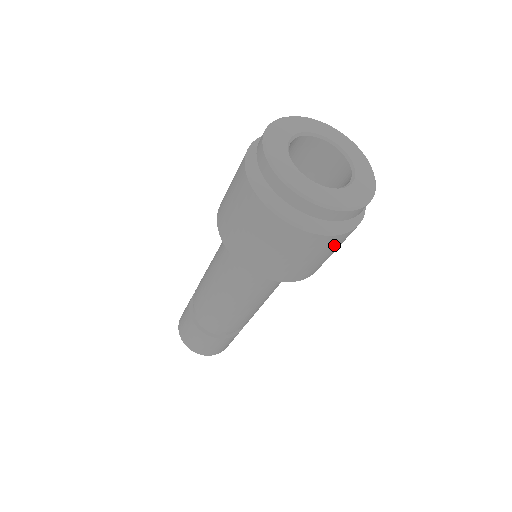
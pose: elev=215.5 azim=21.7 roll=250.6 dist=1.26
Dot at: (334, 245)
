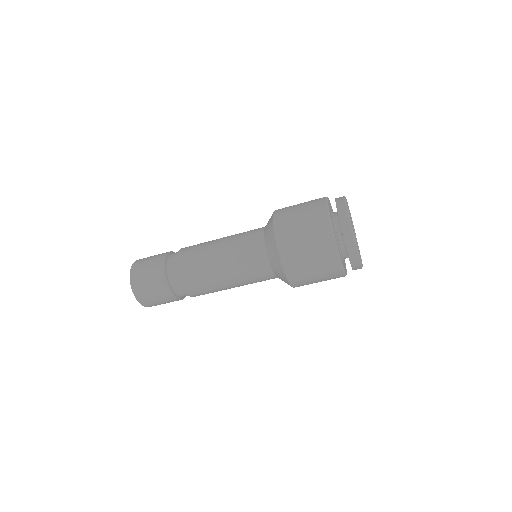
Dot at: occluded
